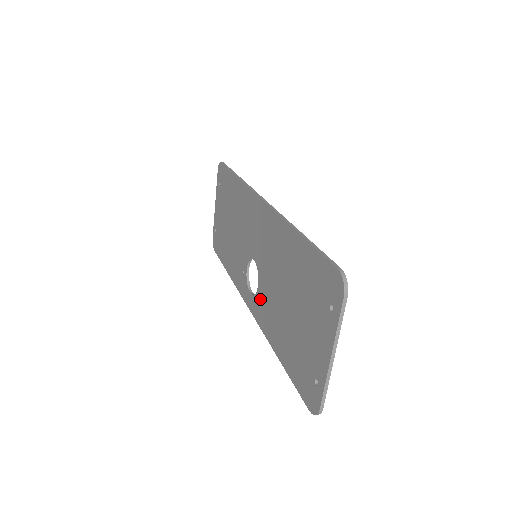
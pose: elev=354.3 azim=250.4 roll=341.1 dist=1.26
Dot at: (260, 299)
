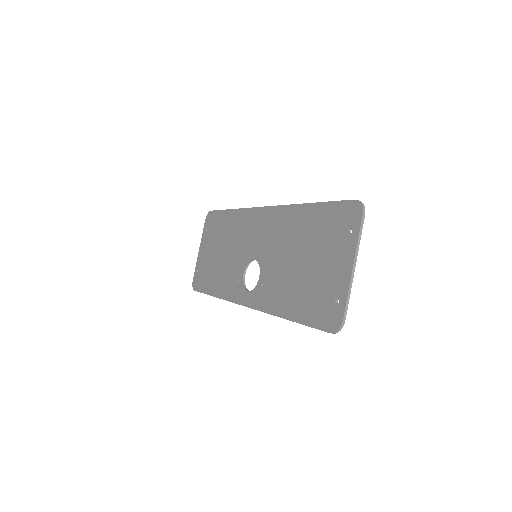
Dot at: (262, 286)
